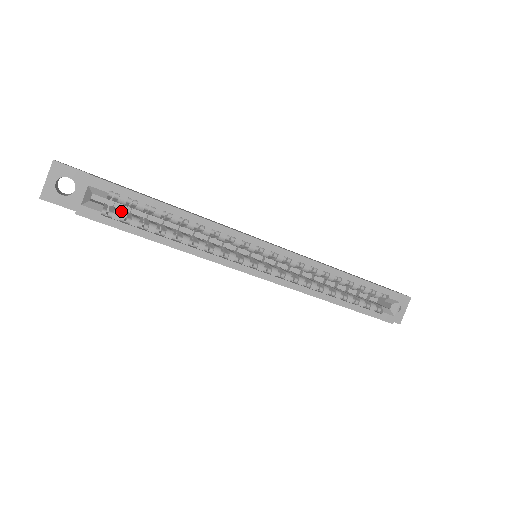
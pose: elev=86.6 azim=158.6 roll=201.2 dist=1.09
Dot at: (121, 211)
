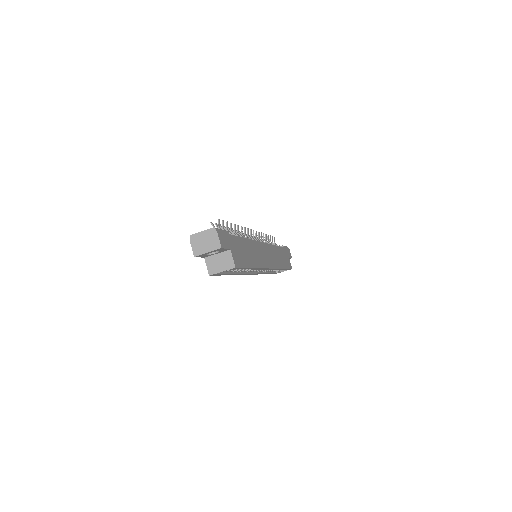
Dot at: occluded
